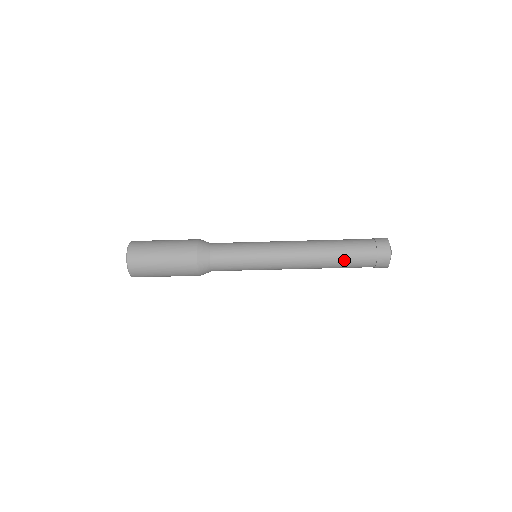
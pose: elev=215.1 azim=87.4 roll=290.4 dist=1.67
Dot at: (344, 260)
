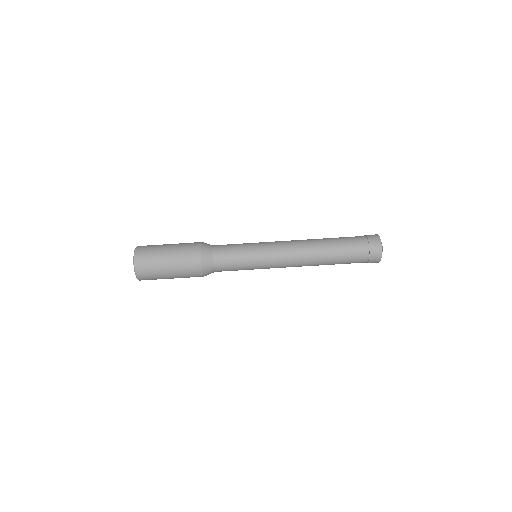
Dot at: (339, 252)
